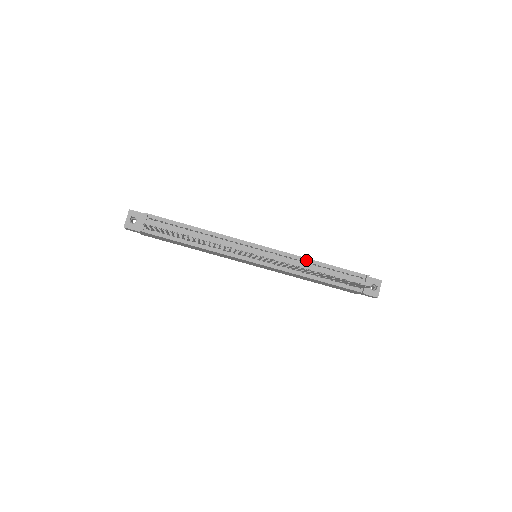
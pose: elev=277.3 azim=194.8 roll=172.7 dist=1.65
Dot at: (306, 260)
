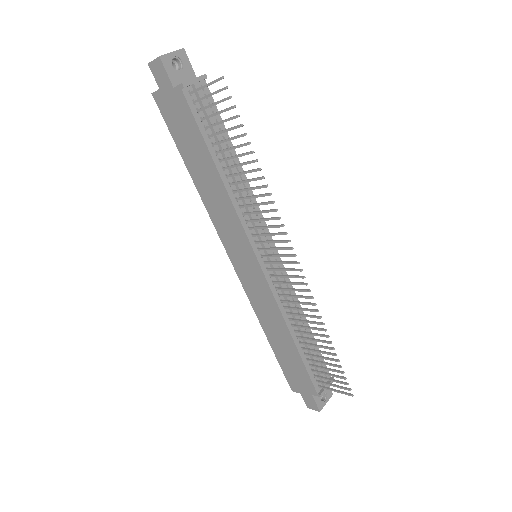
Dot at: occluded
